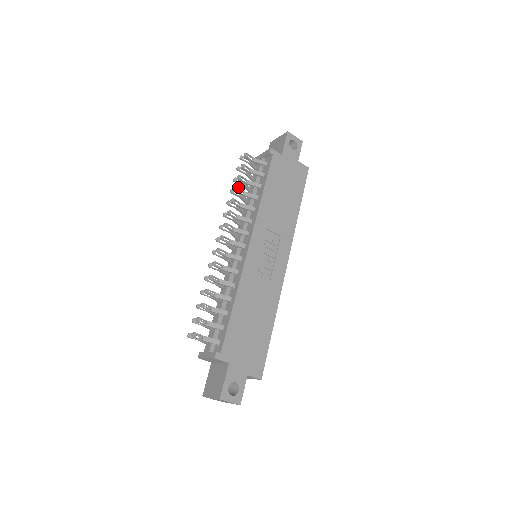
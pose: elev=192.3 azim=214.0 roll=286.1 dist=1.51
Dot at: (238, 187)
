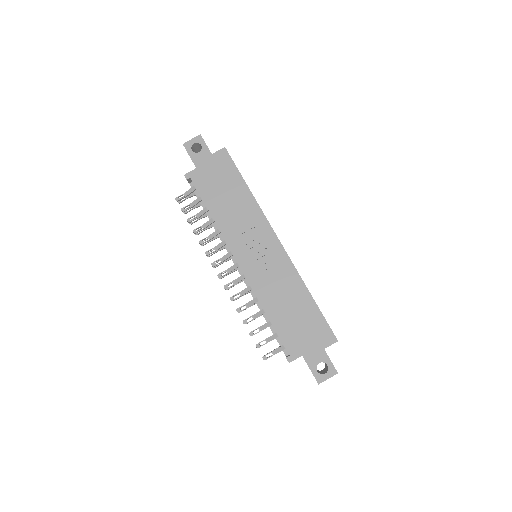
Dot at: (195, 229)
